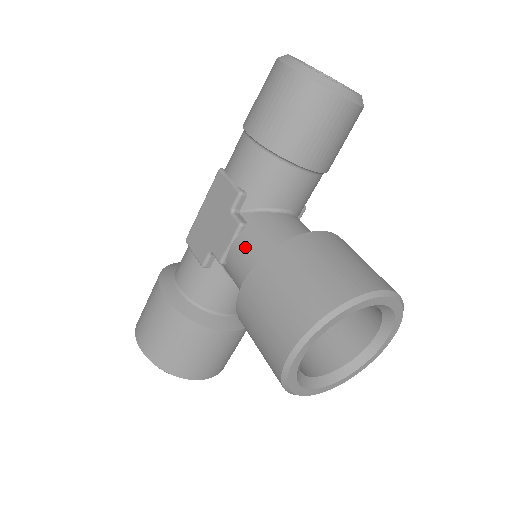
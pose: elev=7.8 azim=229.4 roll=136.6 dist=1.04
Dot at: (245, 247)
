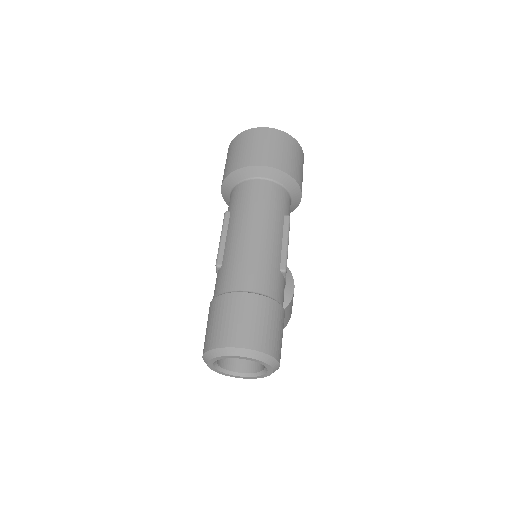
Dot at: occluded
